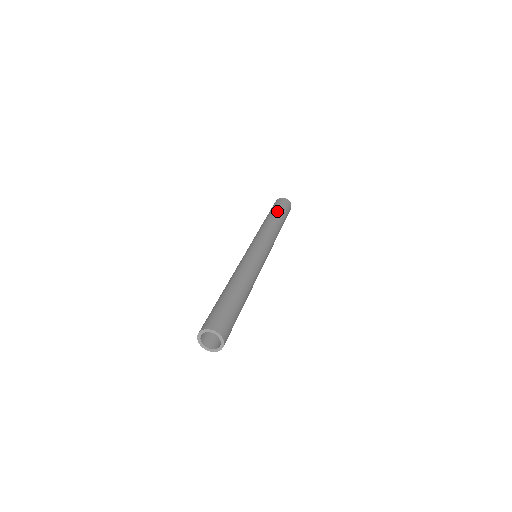
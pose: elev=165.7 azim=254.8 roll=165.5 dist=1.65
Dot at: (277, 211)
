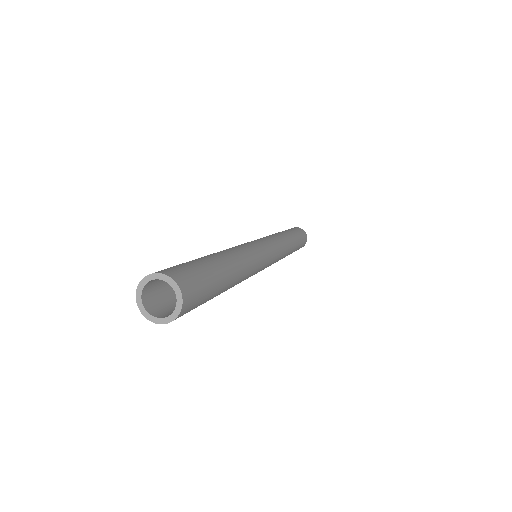
Dot at: (289, 230)
